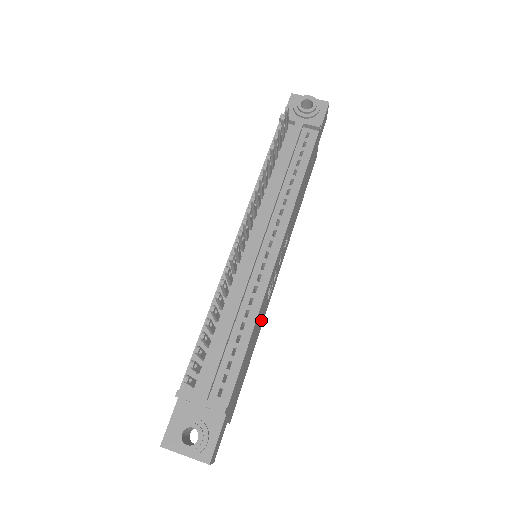
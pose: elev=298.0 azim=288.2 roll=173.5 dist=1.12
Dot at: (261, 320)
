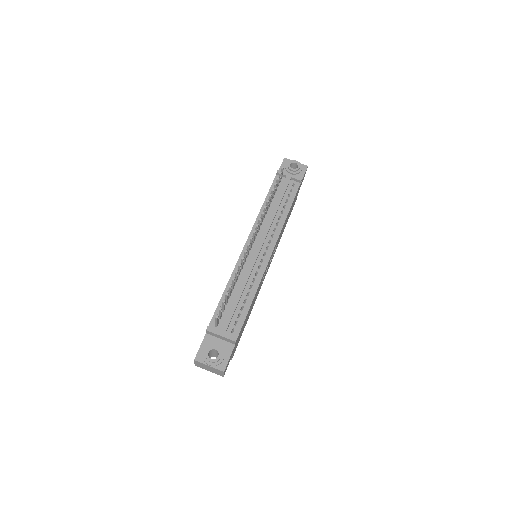
Dot at: (256, 296)
